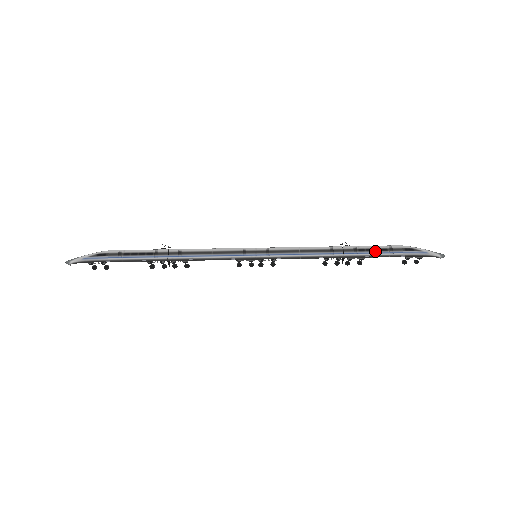
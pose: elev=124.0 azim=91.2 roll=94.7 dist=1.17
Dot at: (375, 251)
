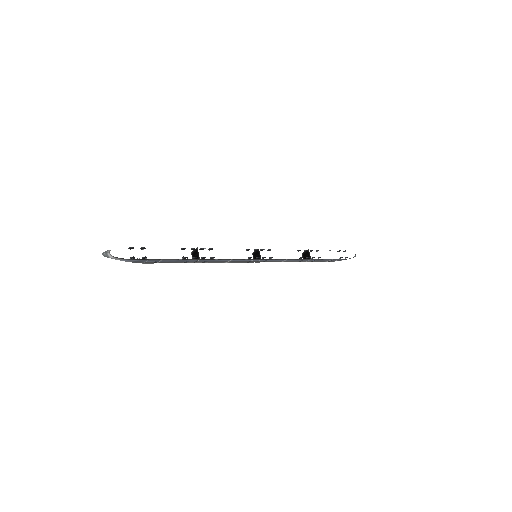
Dot at: occluded
